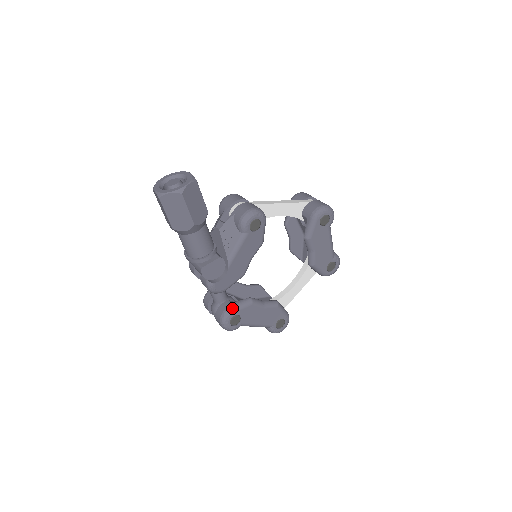
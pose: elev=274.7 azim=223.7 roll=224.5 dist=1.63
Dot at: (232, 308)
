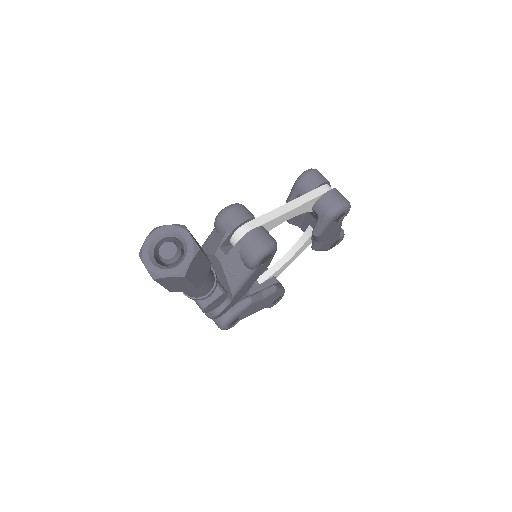
Dot at: (231, 315)
